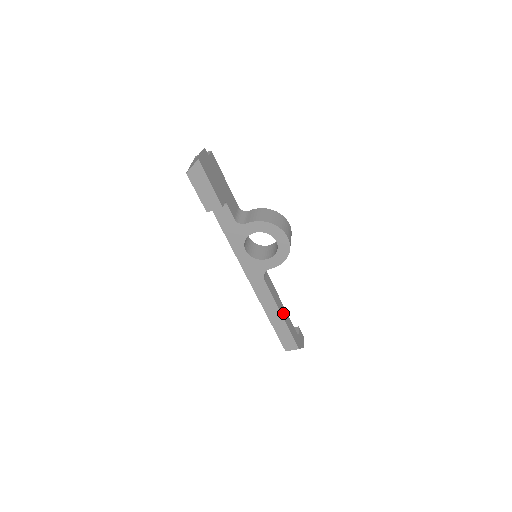
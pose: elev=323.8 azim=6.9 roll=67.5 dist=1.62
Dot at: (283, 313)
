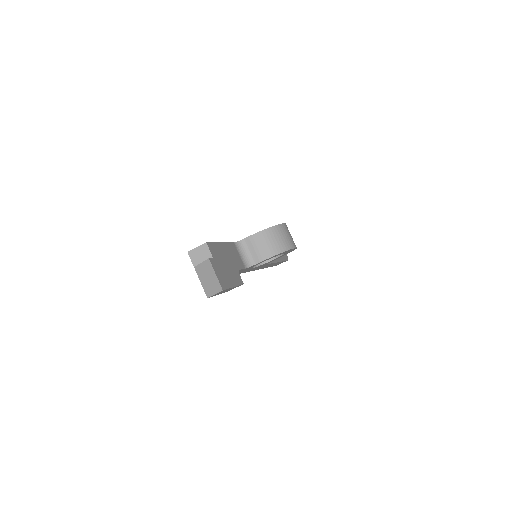
Dot at: occluded
